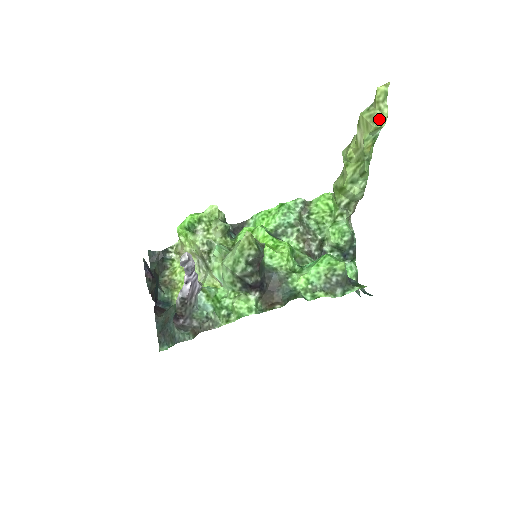
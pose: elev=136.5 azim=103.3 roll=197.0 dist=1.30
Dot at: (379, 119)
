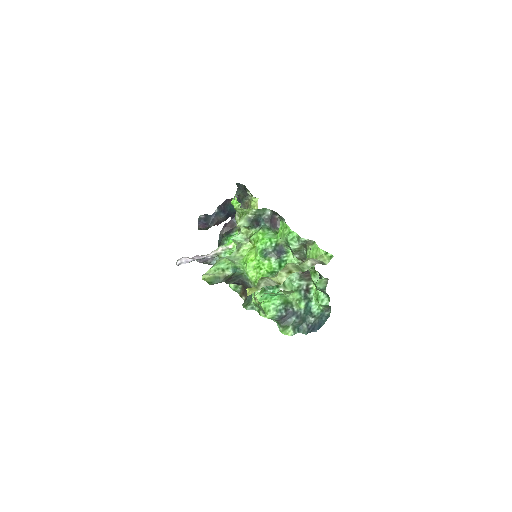
Dot at: (255, 299)
